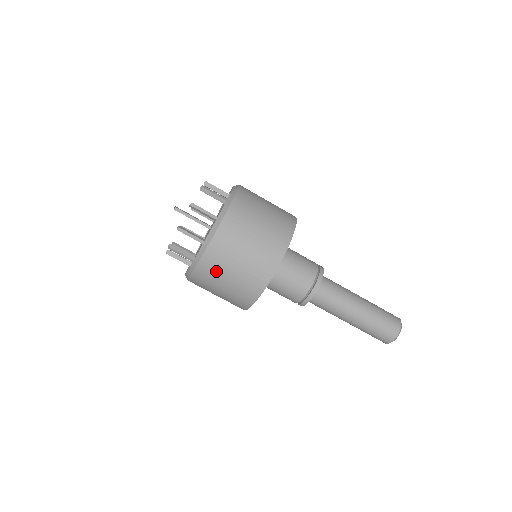
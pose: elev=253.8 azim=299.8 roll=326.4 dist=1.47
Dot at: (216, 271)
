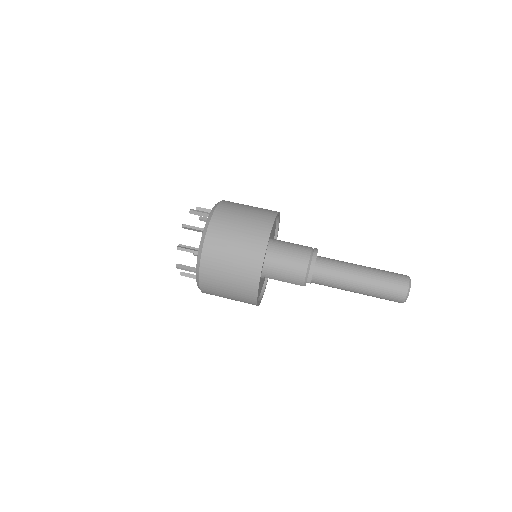
Dot at: (221, 242)
